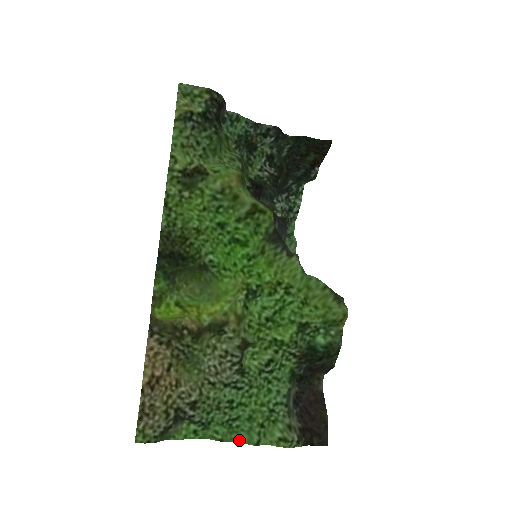
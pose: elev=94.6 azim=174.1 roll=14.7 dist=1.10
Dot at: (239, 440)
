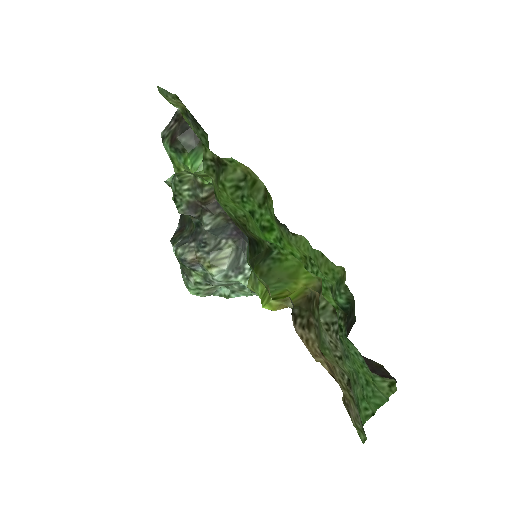
Dot at: (377, 407)
